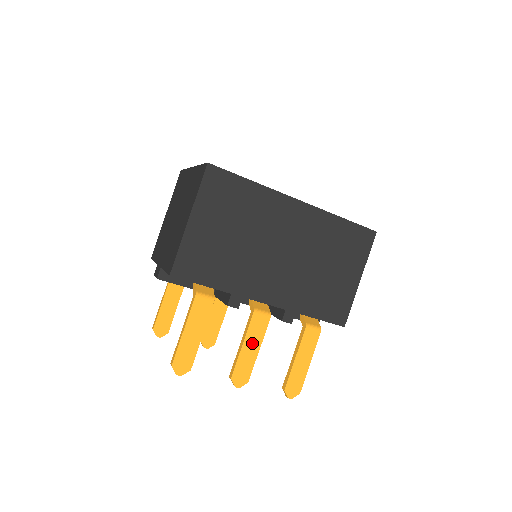
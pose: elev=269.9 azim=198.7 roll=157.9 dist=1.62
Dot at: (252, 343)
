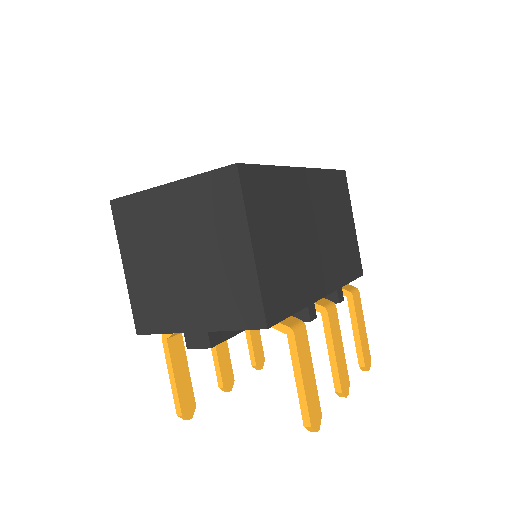
Dot at: (338, 343)
